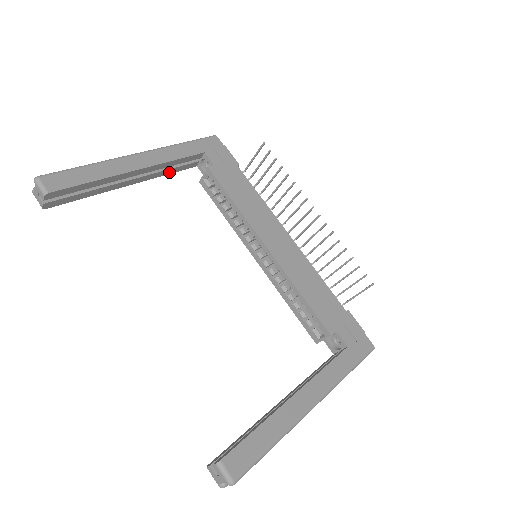
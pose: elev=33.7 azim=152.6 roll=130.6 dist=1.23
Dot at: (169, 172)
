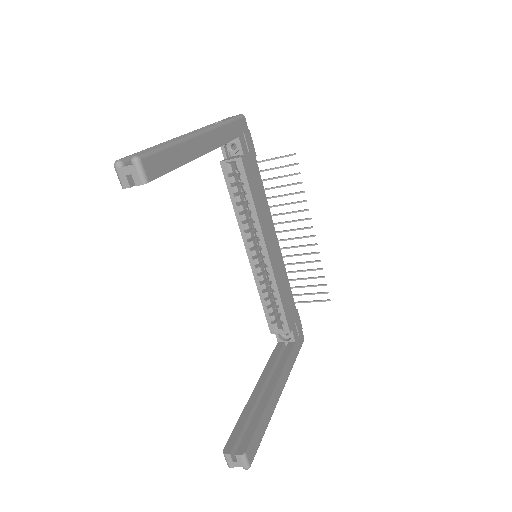
Dot at: occluded
